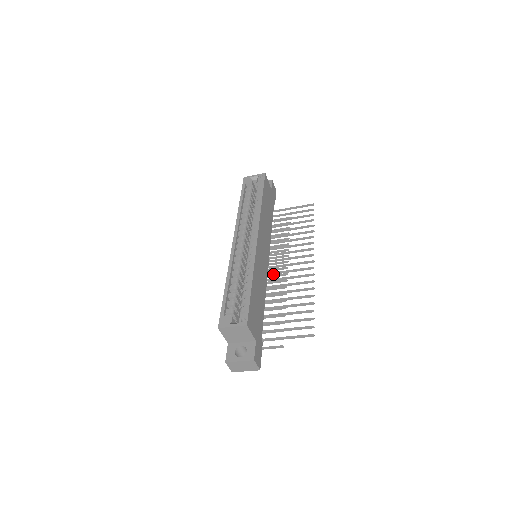
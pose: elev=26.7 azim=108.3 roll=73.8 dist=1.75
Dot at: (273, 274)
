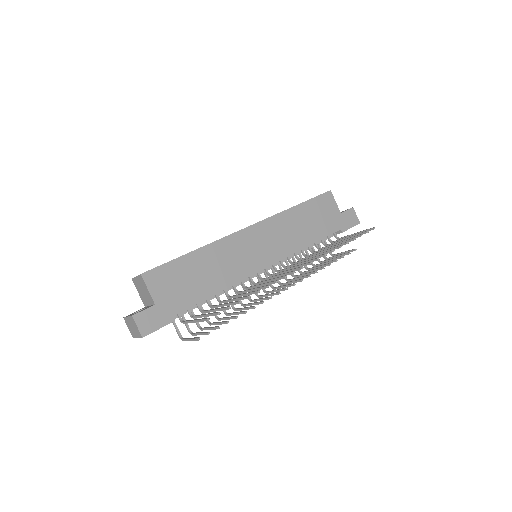
Dot at: occluded
